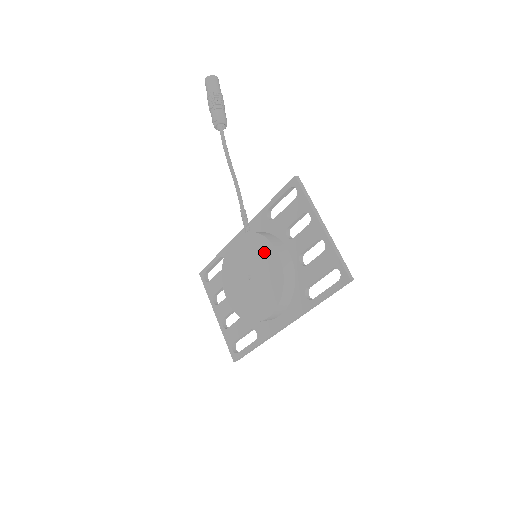
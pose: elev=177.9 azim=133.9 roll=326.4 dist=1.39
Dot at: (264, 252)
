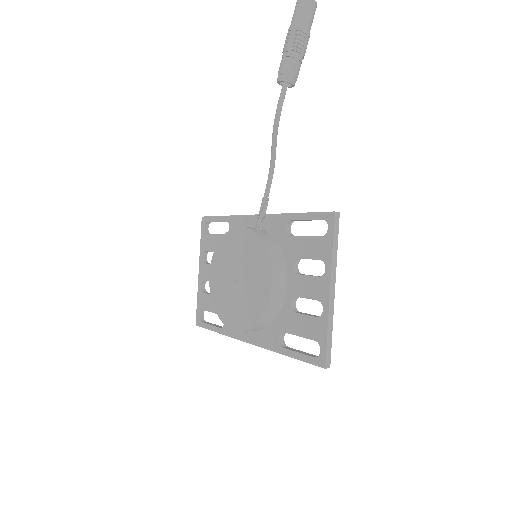
Dot at: (260, 270)
